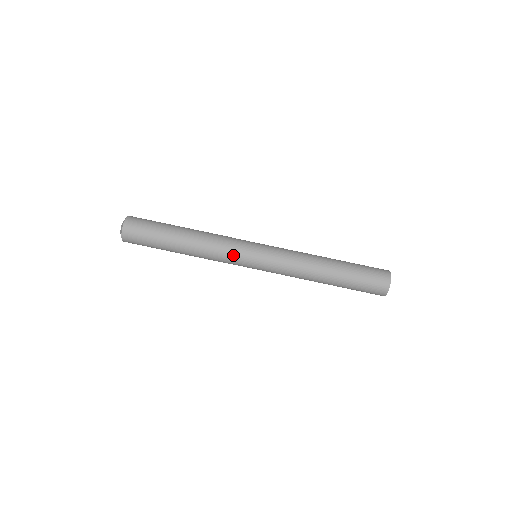
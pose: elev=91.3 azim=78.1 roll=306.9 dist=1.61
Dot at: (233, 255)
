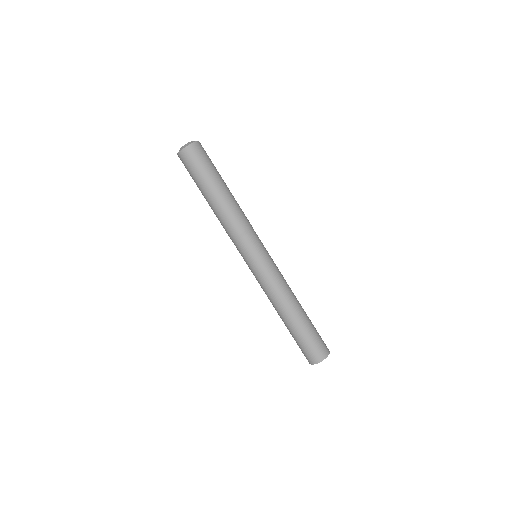
Dot at: (242, 242)
